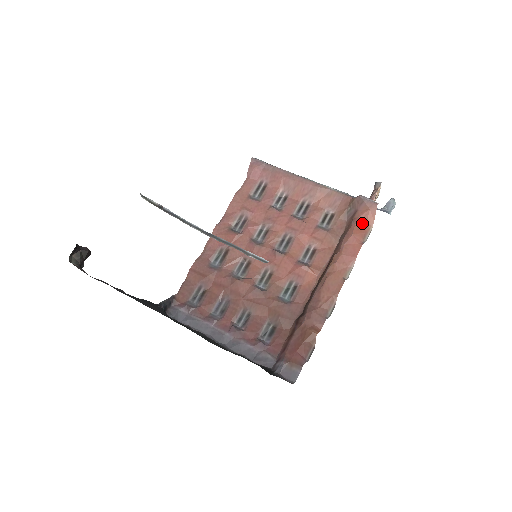
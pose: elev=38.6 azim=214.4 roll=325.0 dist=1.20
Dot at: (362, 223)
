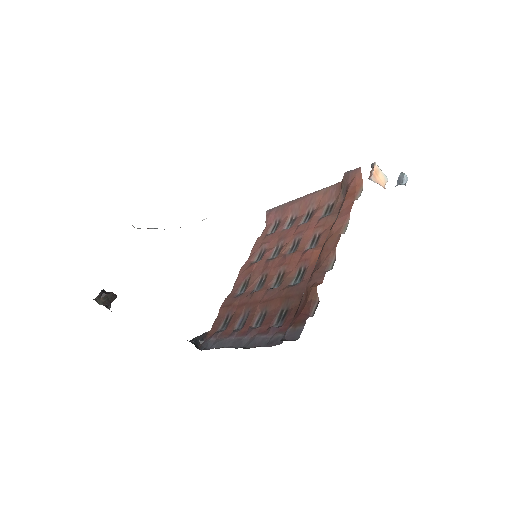
Dot at: (352, 189)
